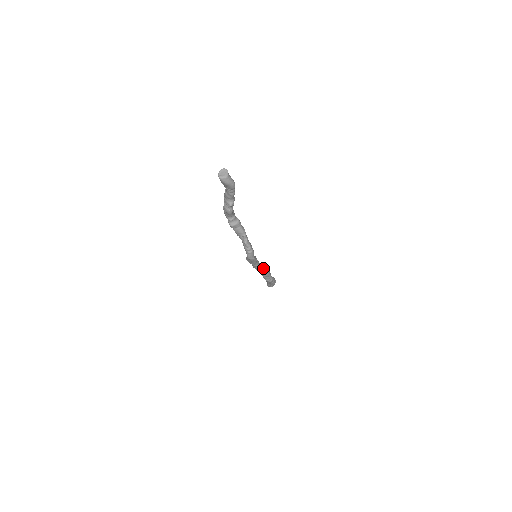
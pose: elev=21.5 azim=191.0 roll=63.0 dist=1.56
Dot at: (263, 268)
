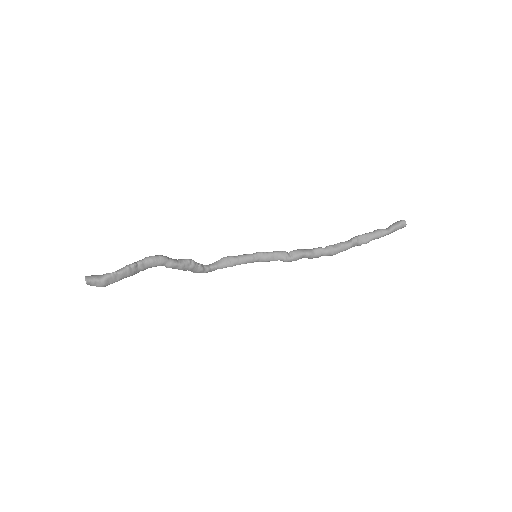
Dot at: (269, 261)
